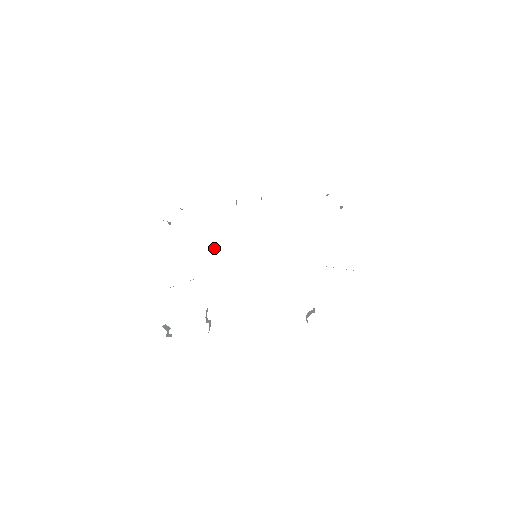
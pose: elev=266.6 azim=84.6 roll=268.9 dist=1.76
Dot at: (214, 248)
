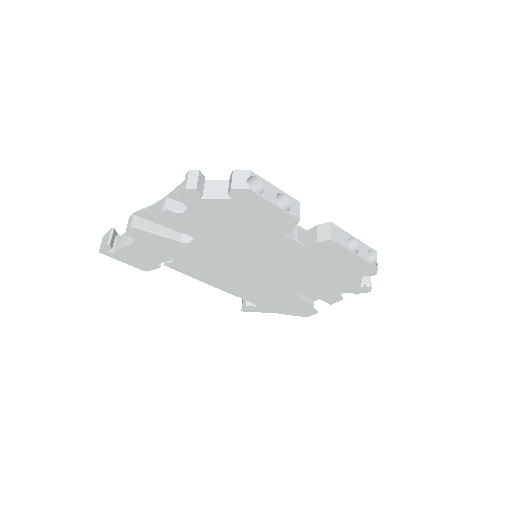
Dot at: (225, 239)
